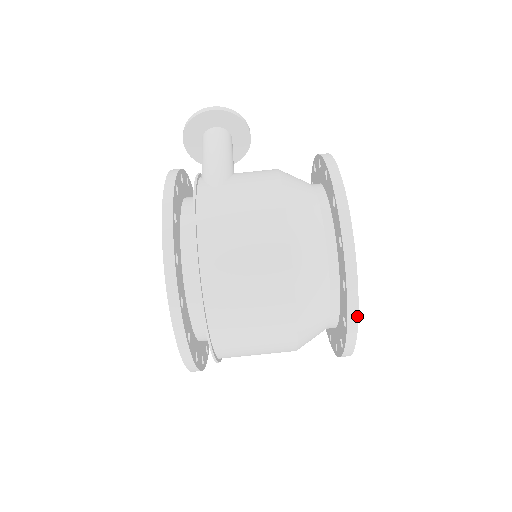
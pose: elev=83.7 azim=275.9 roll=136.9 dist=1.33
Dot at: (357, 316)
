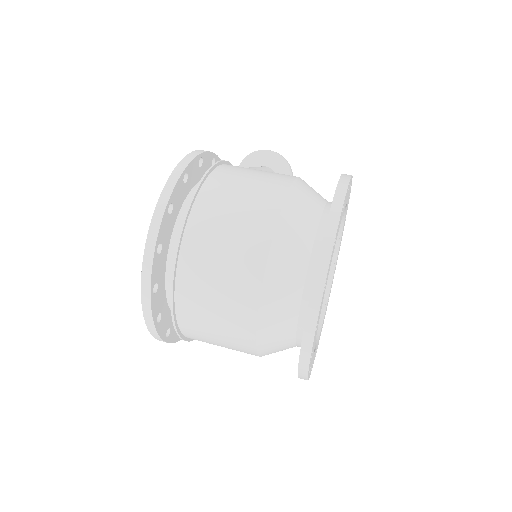
Dot at: (327, 268)
